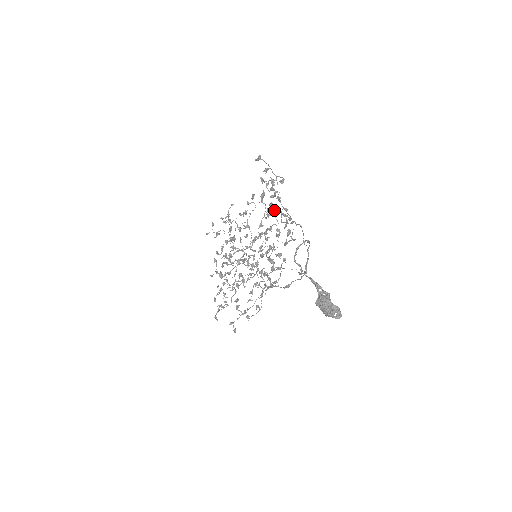
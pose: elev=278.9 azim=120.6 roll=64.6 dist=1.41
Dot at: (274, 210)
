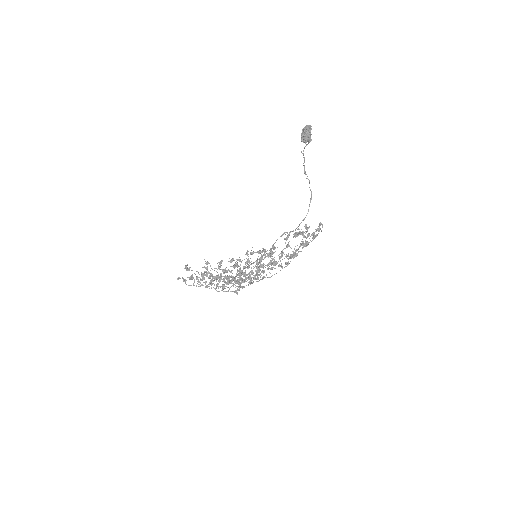
Dot at: (295, 252)
